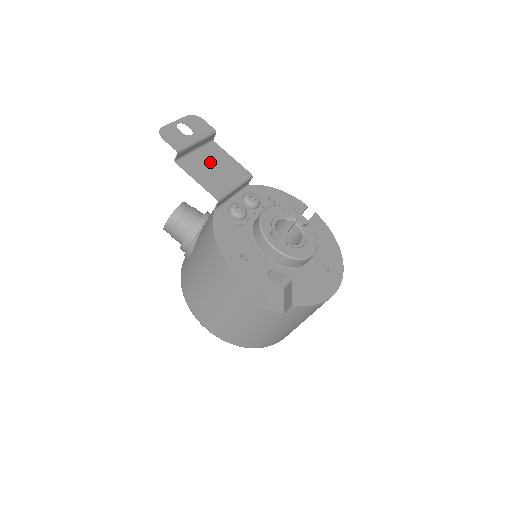
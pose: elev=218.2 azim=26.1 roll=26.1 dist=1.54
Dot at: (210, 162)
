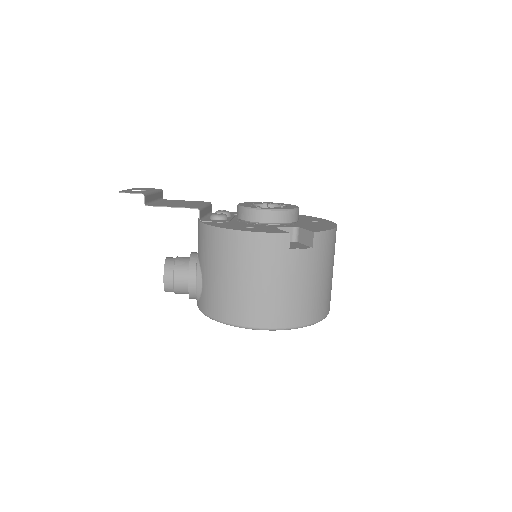
Dot at: (172, 203)
